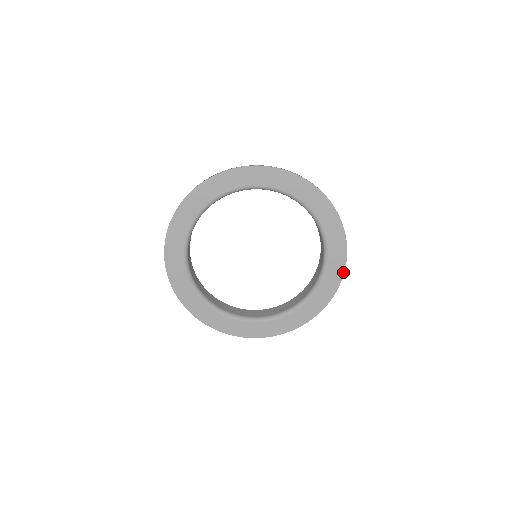
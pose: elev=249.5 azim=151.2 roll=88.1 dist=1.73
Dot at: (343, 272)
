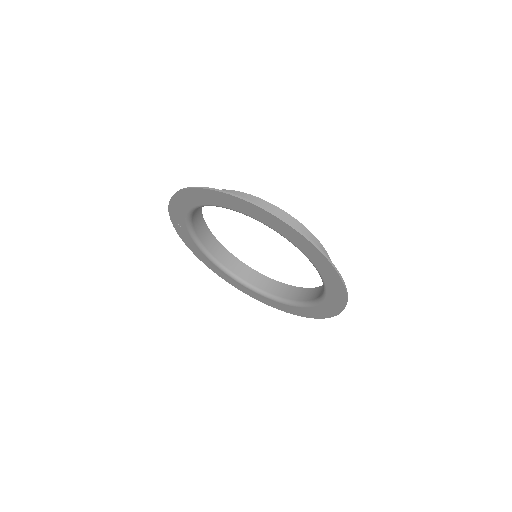
Dot at: (327, 317)
